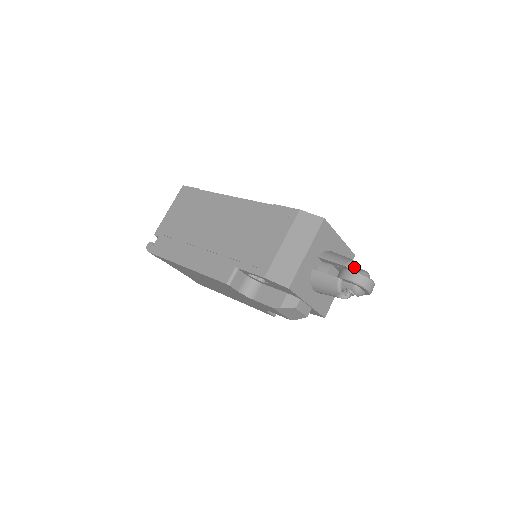
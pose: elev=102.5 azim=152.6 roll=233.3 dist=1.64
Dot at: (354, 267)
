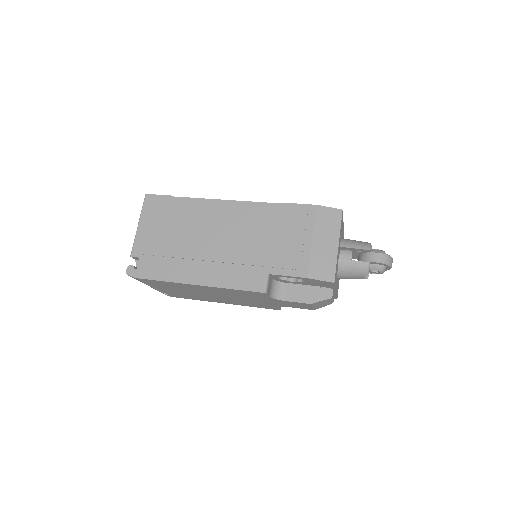
Dot at: occluded
